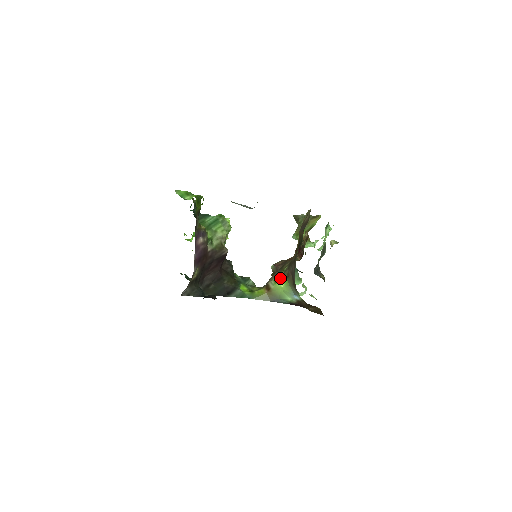
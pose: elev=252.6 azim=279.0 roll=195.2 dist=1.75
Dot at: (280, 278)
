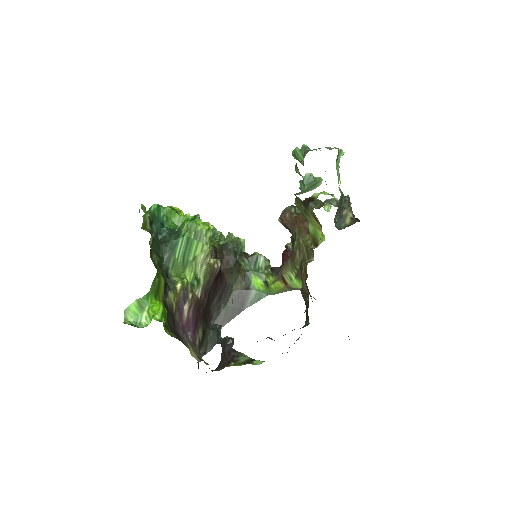
Dot at: (295, 278)
